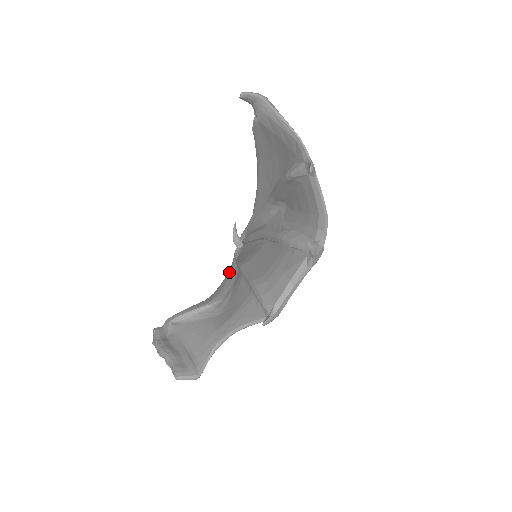
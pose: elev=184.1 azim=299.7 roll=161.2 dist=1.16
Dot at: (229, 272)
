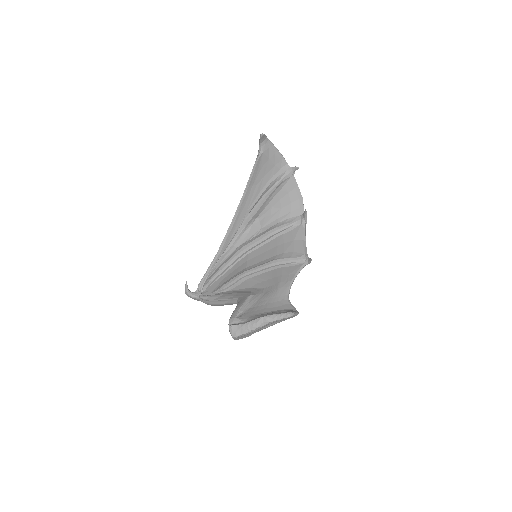
Dot at: (222, 296)
